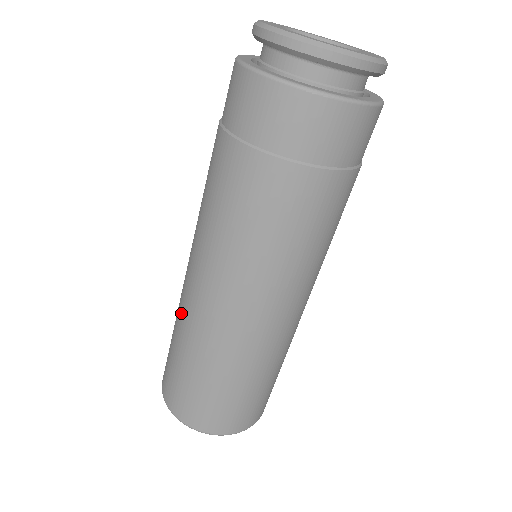
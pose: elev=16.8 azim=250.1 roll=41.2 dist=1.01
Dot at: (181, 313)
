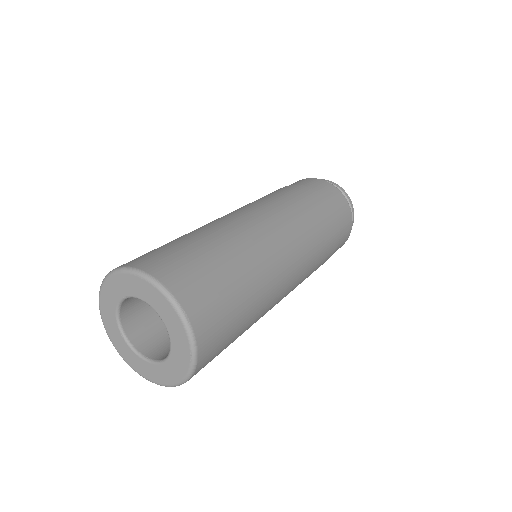
Dot at: (216, 225)
